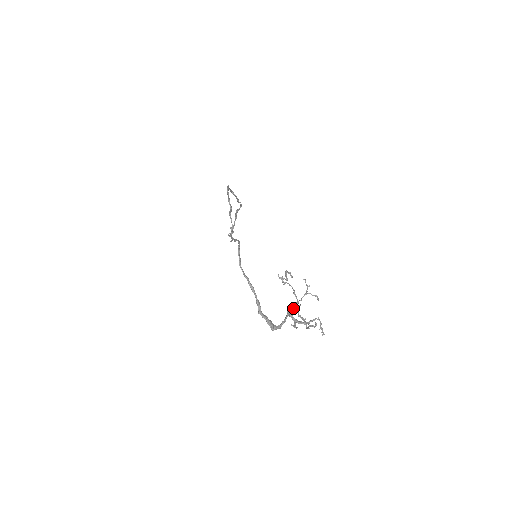
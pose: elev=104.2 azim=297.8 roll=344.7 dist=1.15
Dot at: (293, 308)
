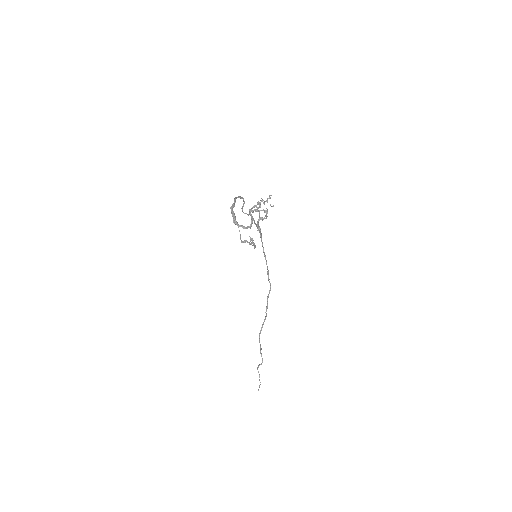
Dot at: (254, 206)
